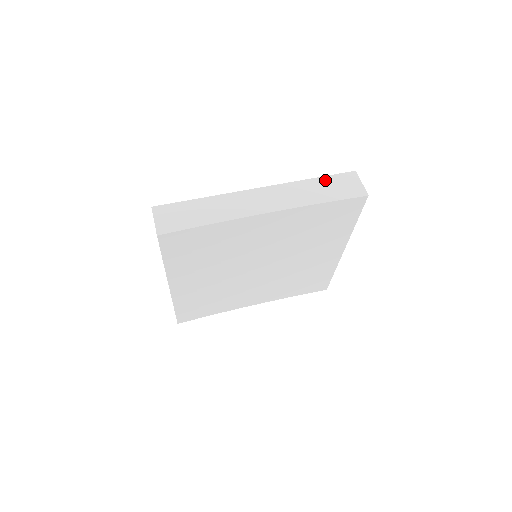
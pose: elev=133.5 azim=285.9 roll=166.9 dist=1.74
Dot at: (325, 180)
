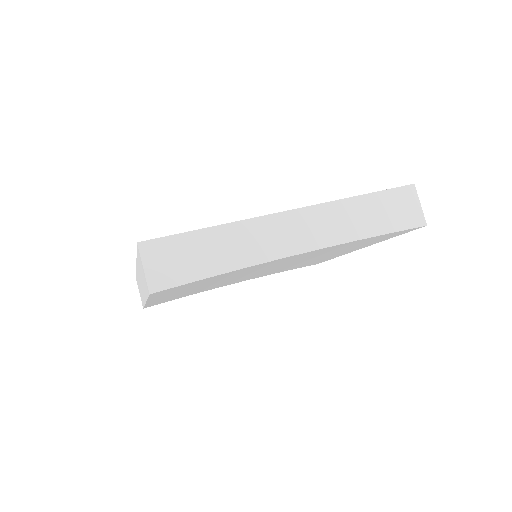
Dot at: (376, 199)
